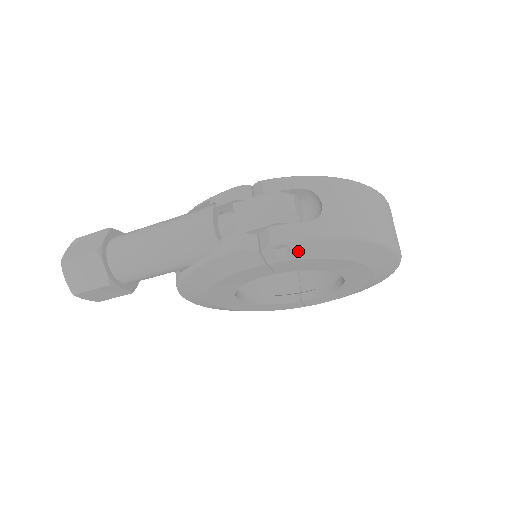
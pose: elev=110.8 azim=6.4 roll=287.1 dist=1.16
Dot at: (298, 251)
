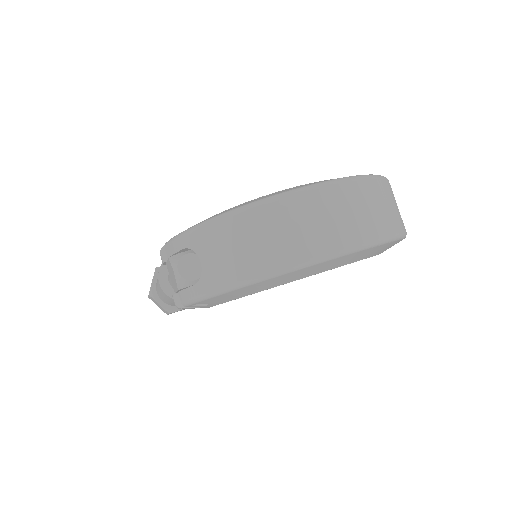
Dot at: (212, 302)
